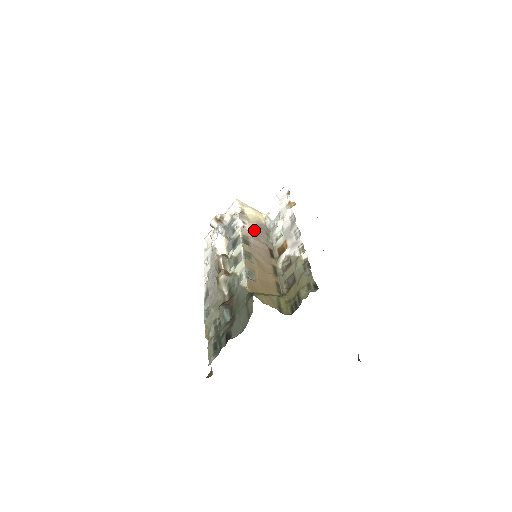
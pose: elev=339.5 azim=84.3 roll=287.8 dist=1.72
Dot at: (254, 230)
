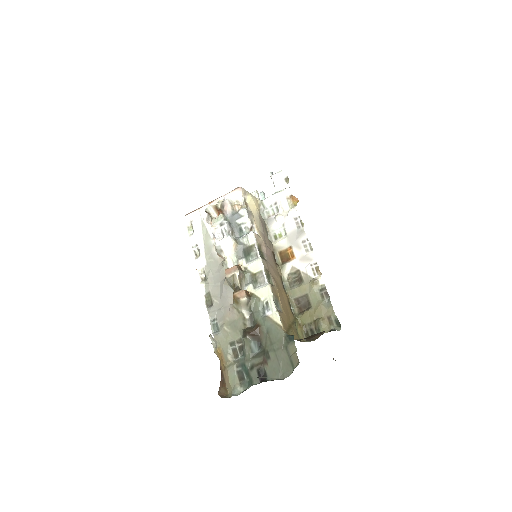
Dot at: (259, 230)
